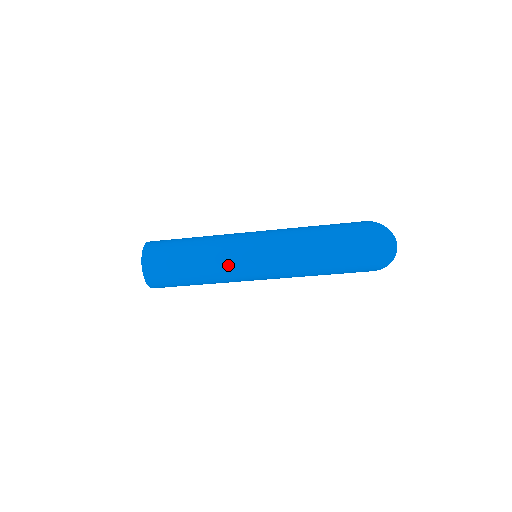
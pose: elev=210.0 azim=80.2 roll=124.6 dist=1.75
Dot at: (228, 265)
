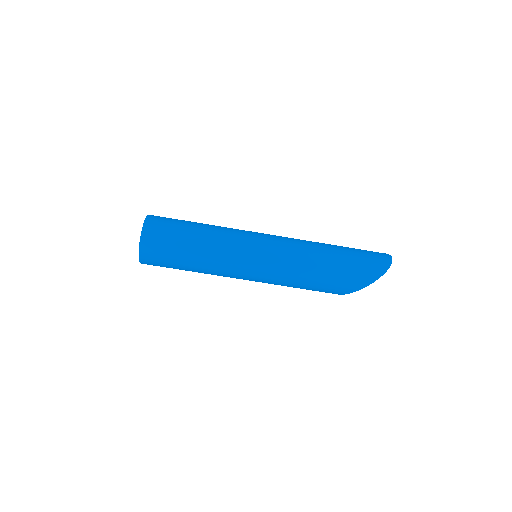
Dot at: (235, 234)
